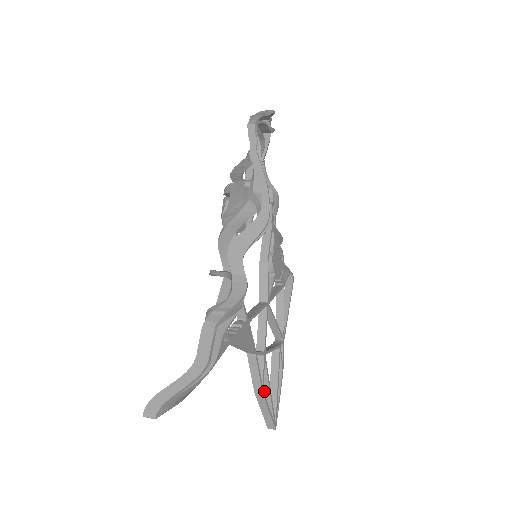
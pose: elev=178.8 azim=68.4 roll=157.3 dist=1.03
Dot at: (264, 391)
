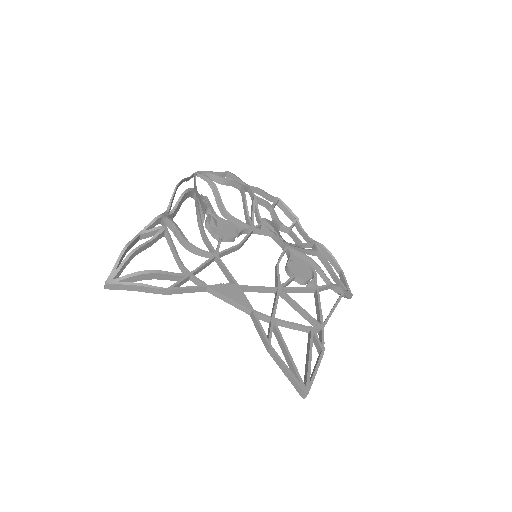
Dot at: (285, 356)
